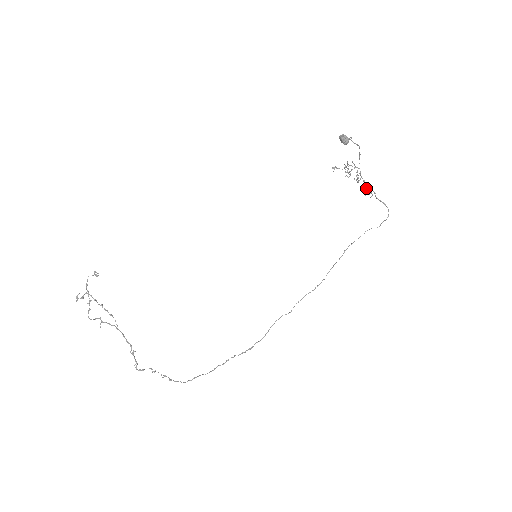
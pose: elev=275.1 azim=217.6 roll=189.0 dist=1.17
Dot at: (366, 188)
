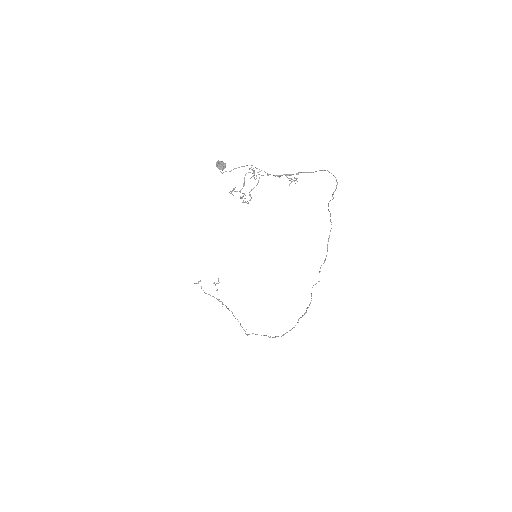
Dot at: (290, 175)
